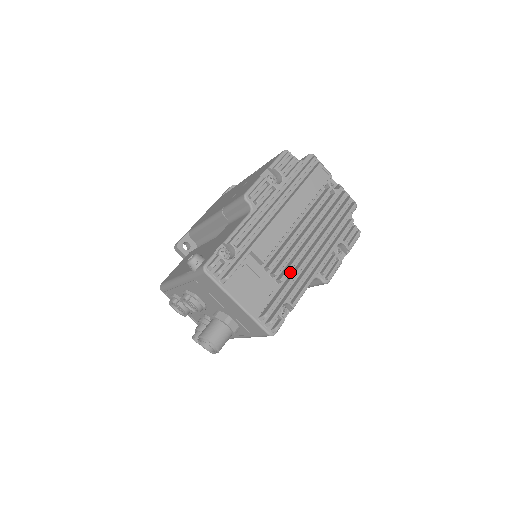
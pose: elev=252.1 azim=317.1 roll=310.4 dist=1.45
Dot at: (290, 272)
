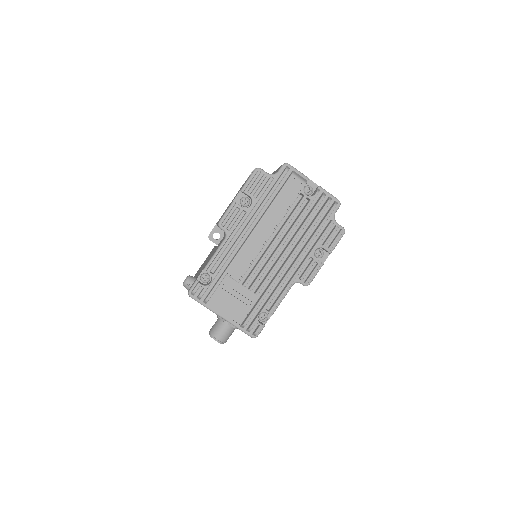
Dot at: (268, 283)
